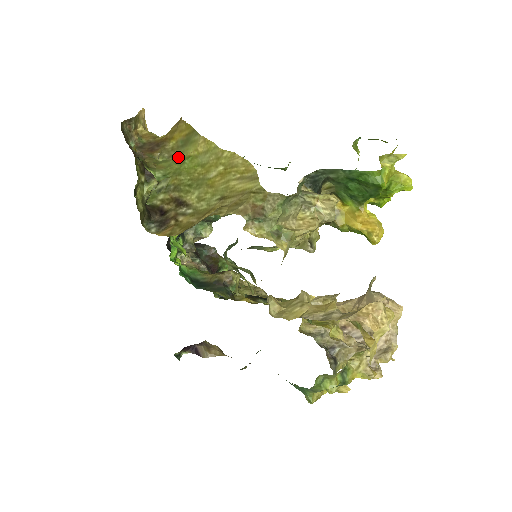
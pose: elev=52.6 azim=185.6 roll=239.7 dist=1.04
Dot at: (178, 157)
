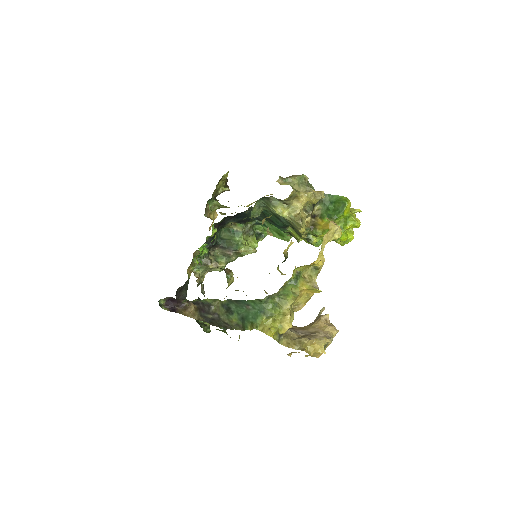
Dot at: occluded
